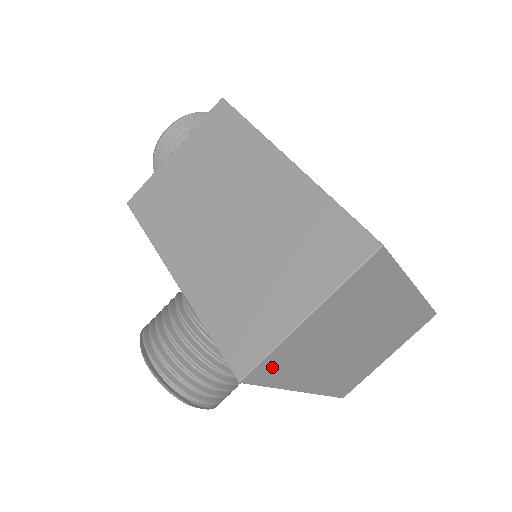
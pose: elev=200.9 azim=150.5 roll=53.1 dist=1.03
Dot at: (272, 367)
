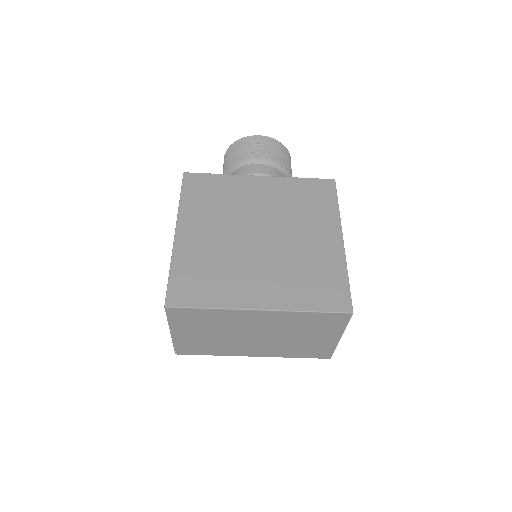
Dot at: (189, 349)
